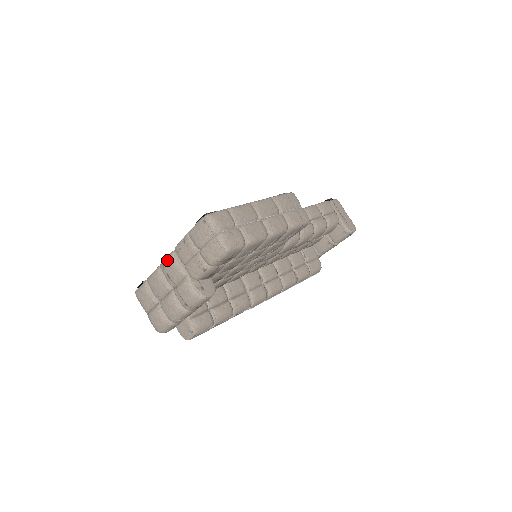
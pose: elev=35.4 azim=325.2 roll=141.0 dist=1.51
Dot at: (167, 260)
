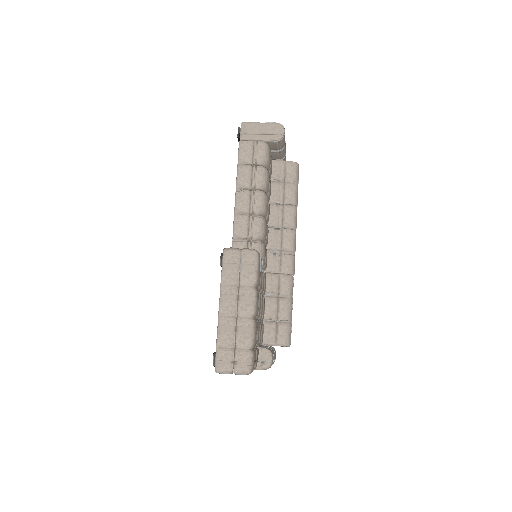
Dot at: occluded
